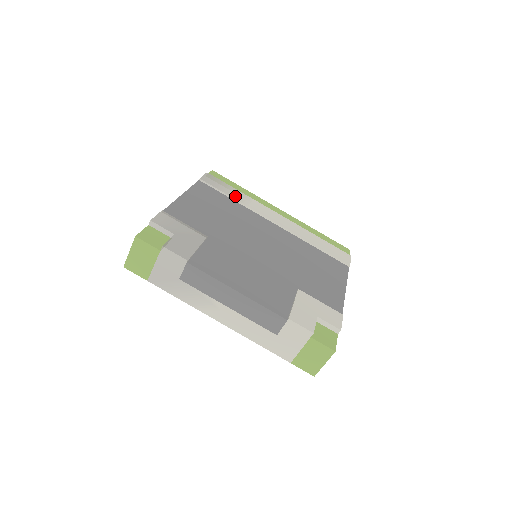
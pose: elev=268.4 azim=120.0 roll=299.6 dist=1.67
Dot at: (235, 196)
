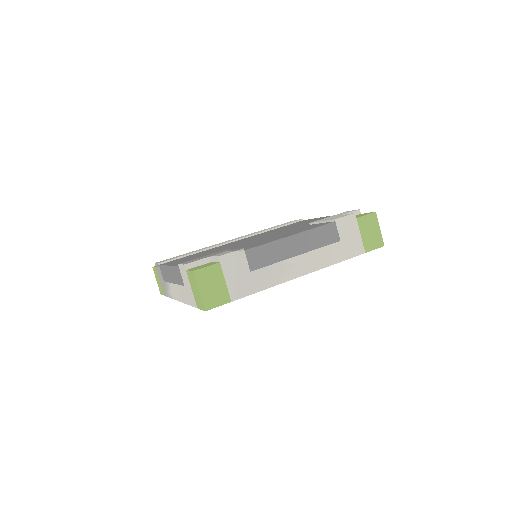
Dot at: occluded
